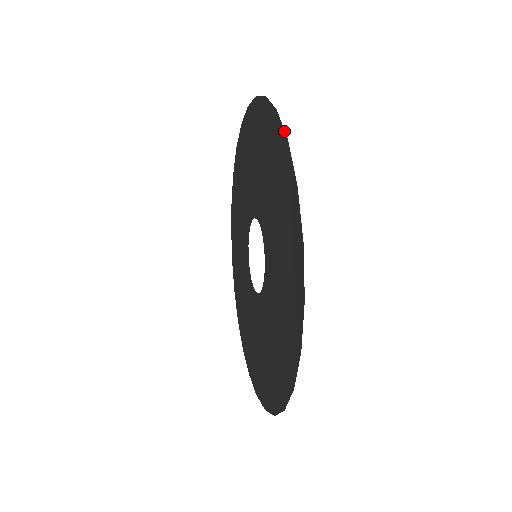
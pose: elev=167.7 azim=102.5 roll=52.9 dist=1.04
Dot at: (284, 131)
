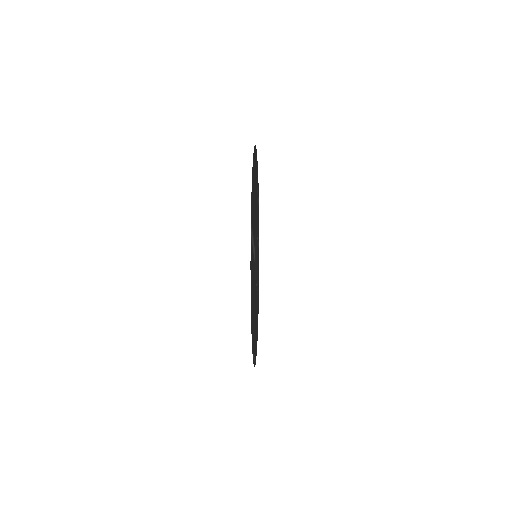
Dot at: occluded
